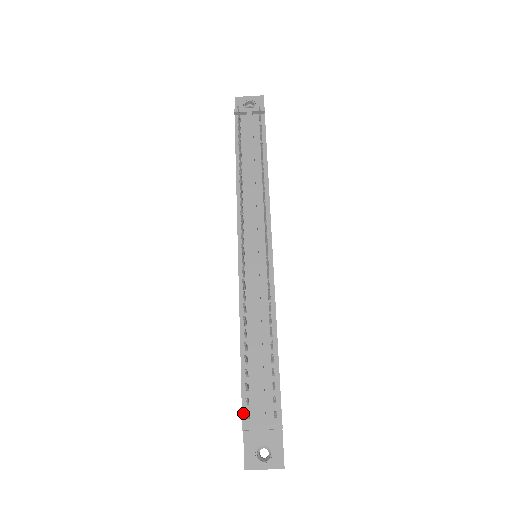
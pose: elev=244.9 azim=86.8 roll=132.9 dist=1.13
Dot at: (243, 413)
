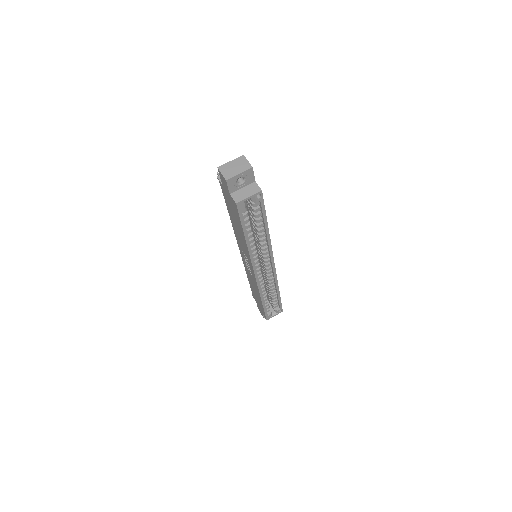
Dot at: (221, 186)
